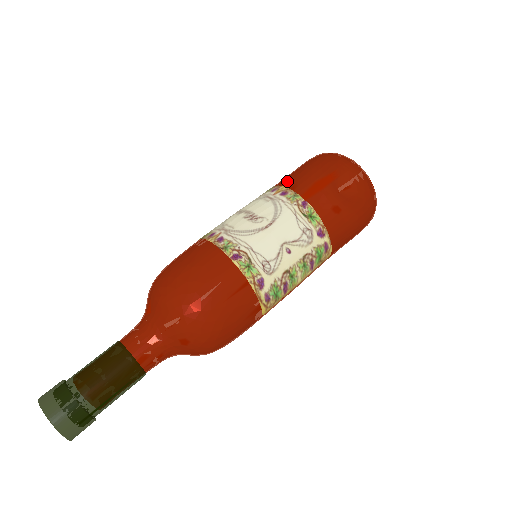
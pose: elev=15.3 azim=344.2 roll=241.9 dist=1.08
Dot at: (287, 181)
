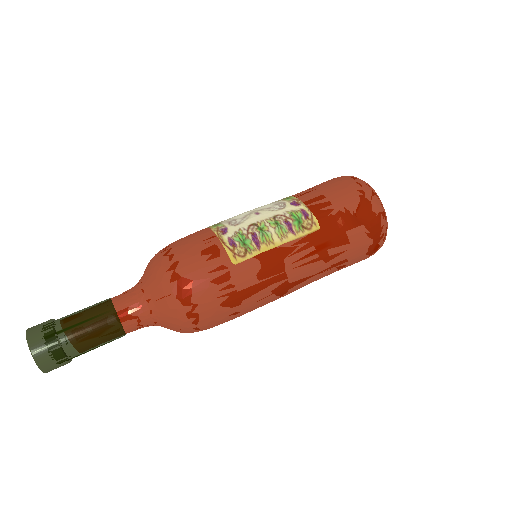
Dot at: occluded
